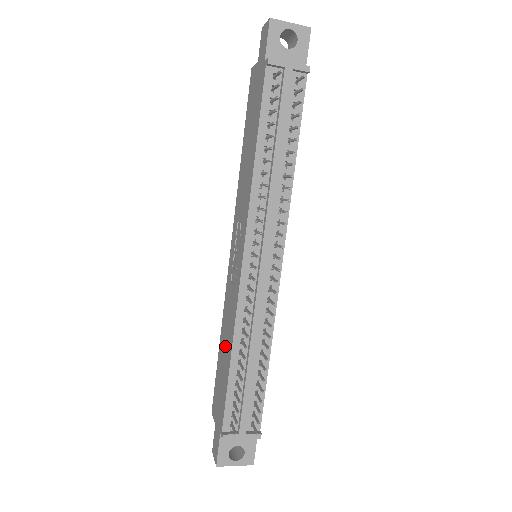
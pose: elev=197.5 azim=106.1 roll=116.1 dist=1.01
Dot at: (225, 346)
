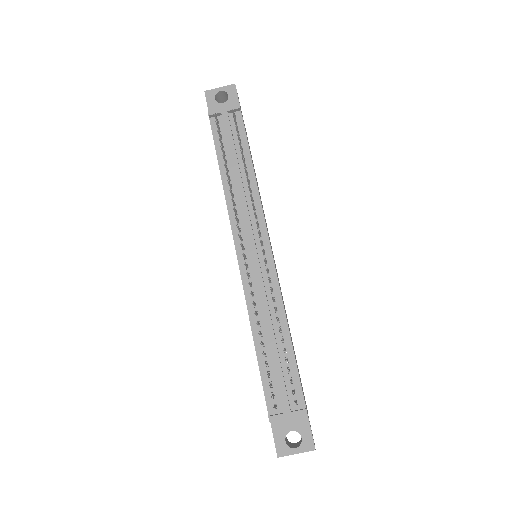
Dot at: occluded
